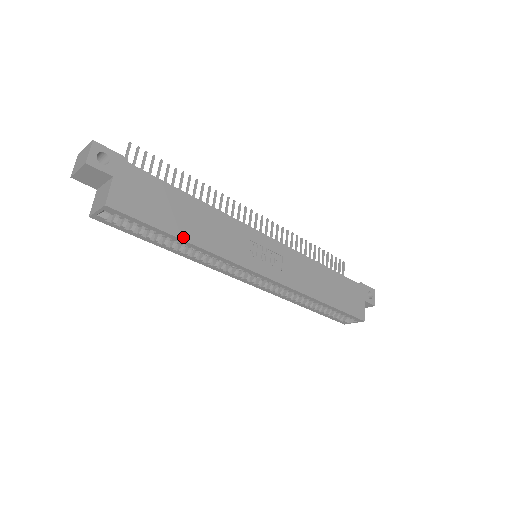
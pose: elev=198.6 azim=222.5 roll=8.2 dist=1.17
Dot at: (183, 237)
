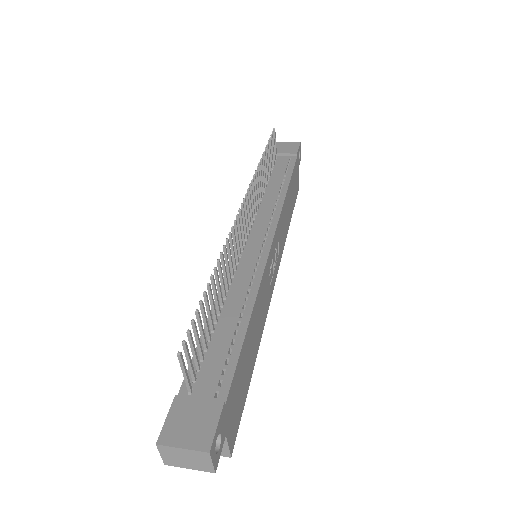
Dot at: (254, 363)
